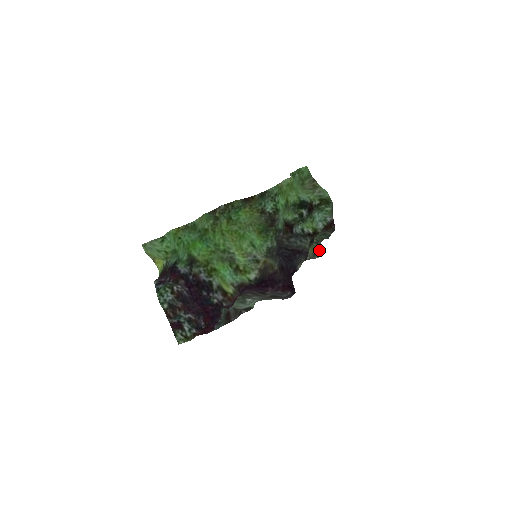
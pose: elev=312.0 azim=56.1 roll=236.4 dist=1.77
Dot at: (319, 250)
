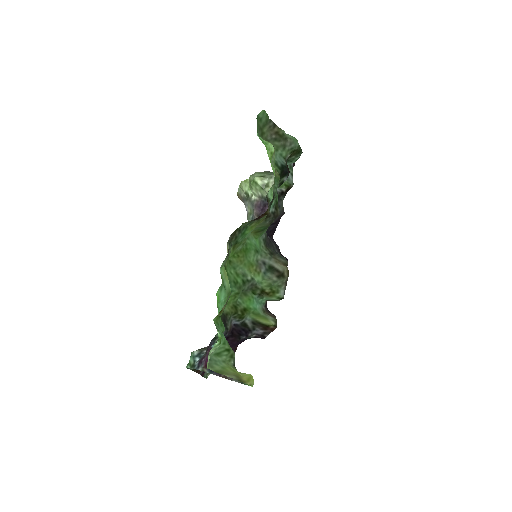
Dot at: occluded
